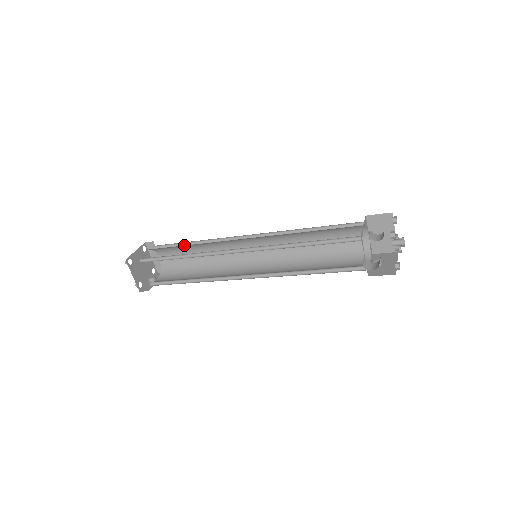
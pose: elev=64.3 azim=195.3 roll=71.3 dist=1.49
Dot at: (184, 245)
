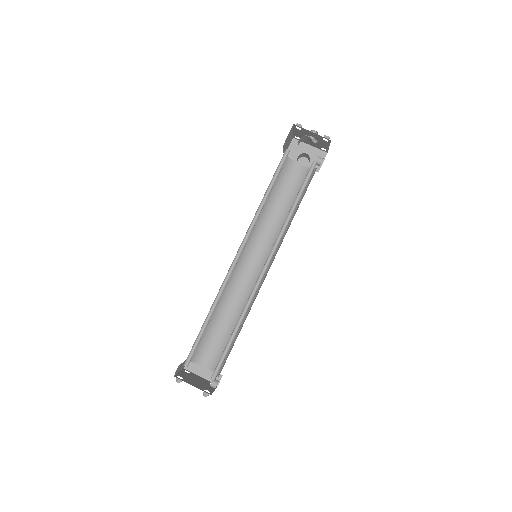
Dot at: (210, 327)
